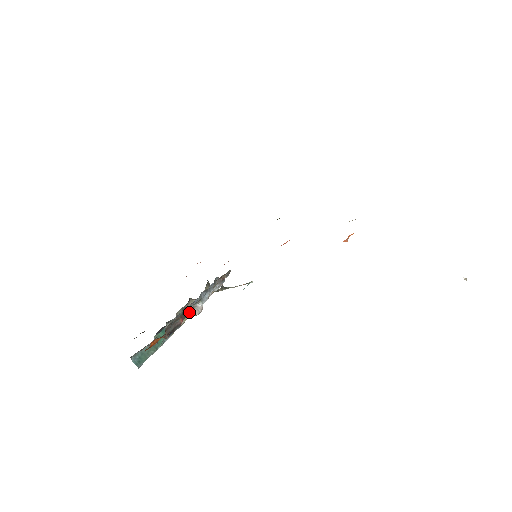
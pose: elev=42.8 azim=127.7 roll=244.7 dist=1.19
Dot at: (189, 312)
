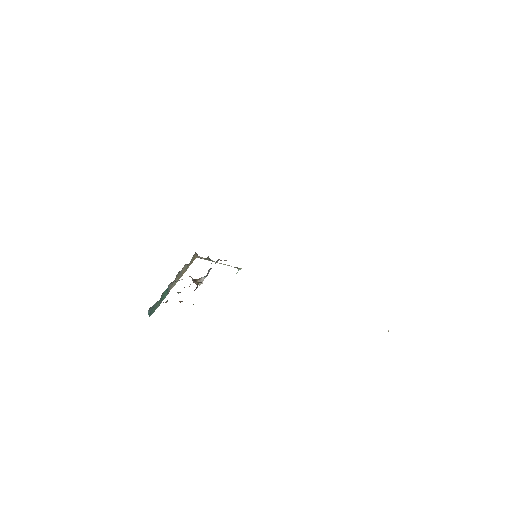
Dot at: (182, 274)
